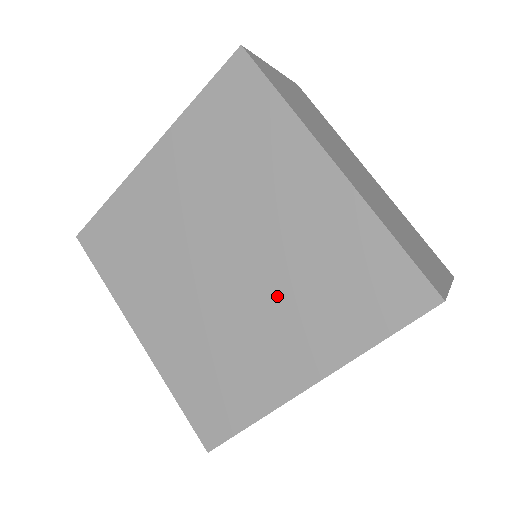
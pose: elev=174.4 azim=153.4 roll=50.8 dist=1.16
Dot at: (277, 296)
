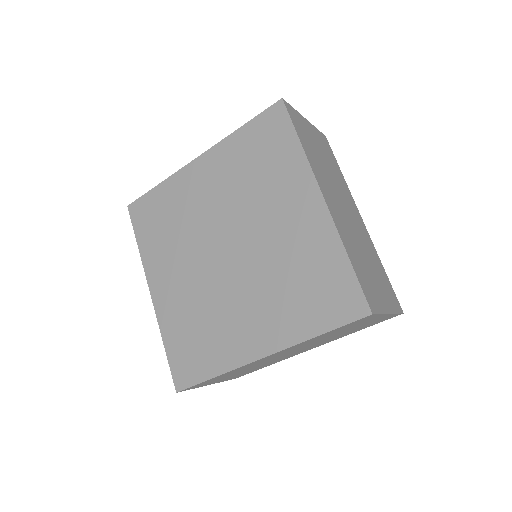
Dot at: (258, 284)
